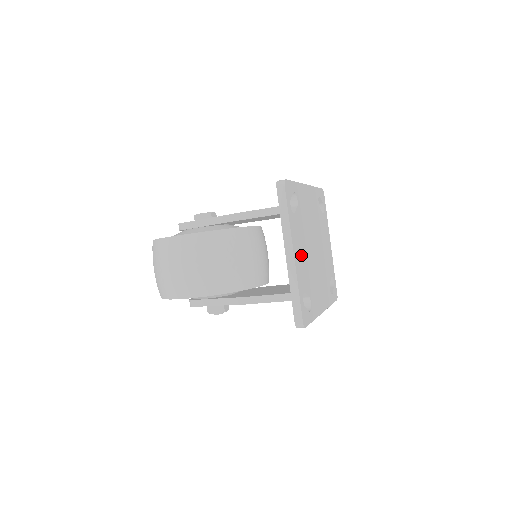
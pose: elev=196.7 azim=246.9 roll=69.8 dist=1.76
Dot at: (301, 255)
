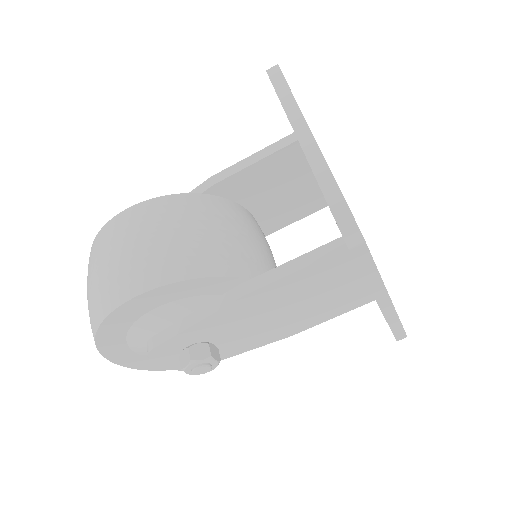
Dot at: occluded
